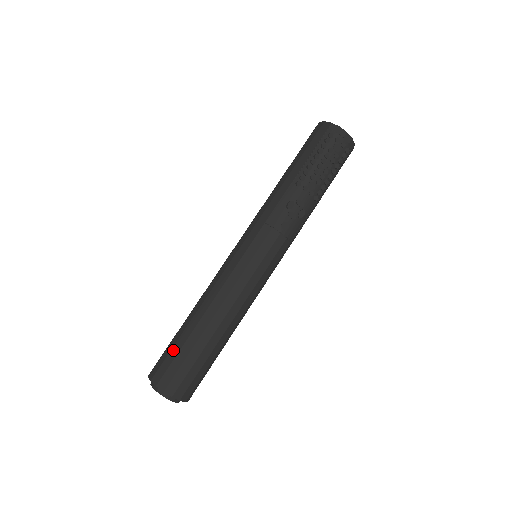
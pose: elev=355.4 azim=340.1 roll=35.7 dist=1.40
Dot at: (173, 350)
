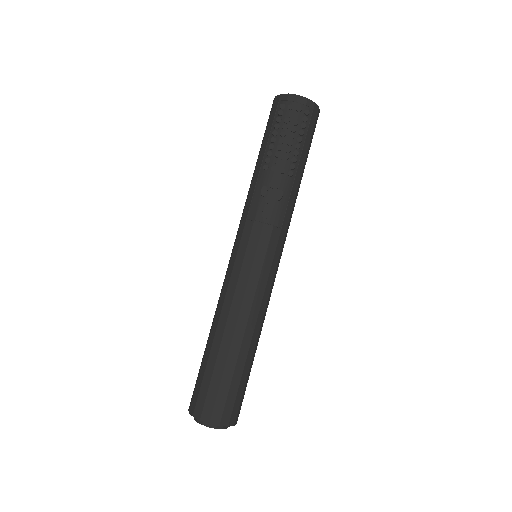
Dot at: (200, 376)
